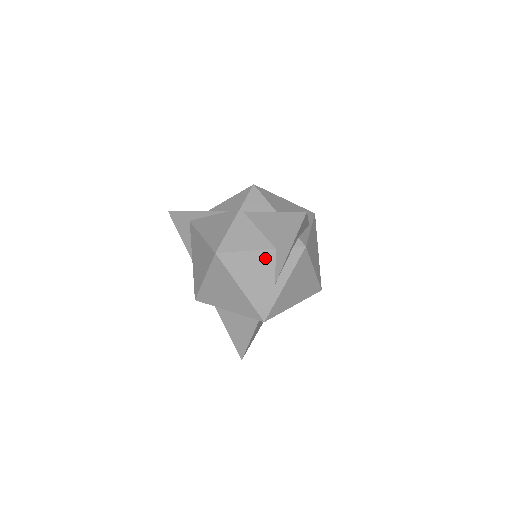
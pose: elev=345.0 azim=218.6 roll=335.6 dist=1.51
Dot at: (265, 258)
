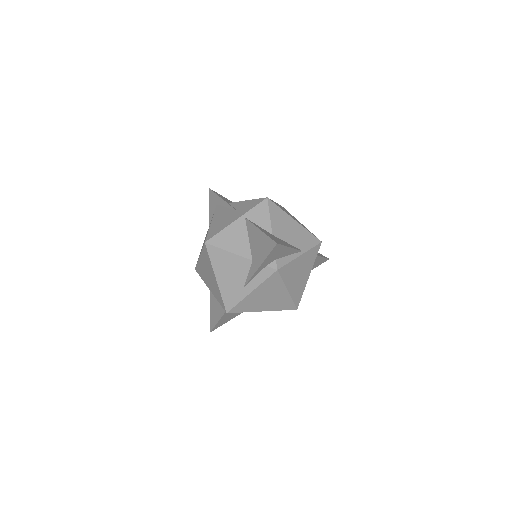
Dot at: (242, 264)
